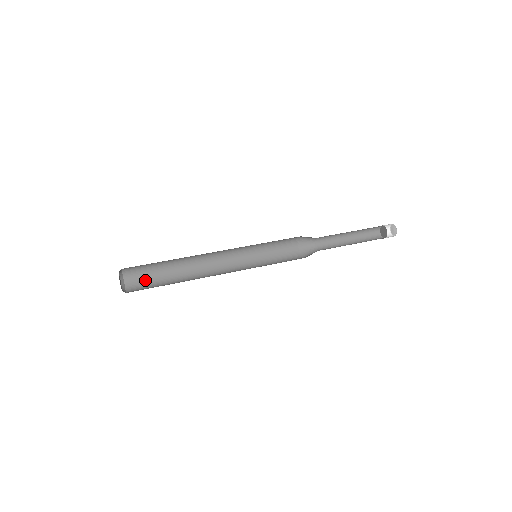
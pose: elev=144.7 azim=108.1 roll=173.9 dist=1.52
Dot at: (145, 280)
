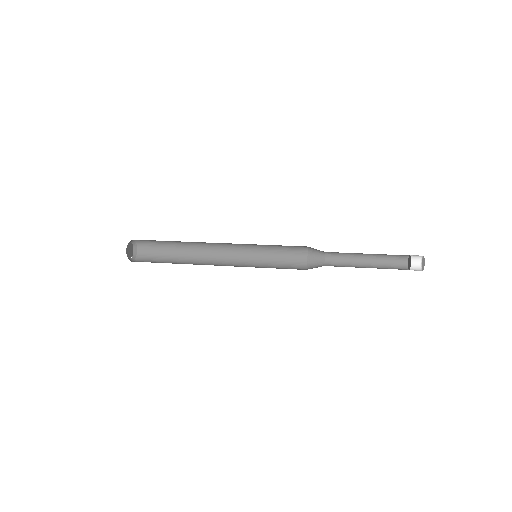
Dot at: (154, 256)
